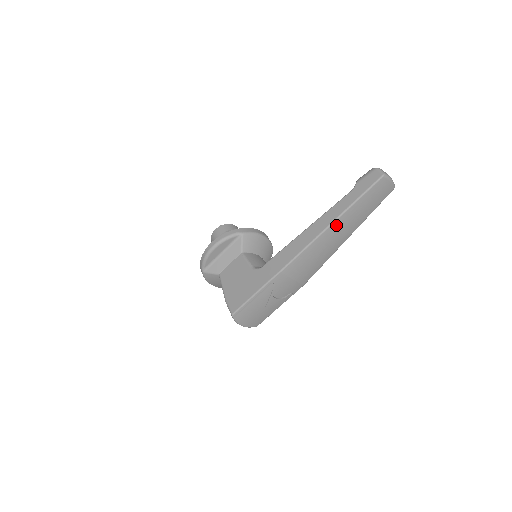
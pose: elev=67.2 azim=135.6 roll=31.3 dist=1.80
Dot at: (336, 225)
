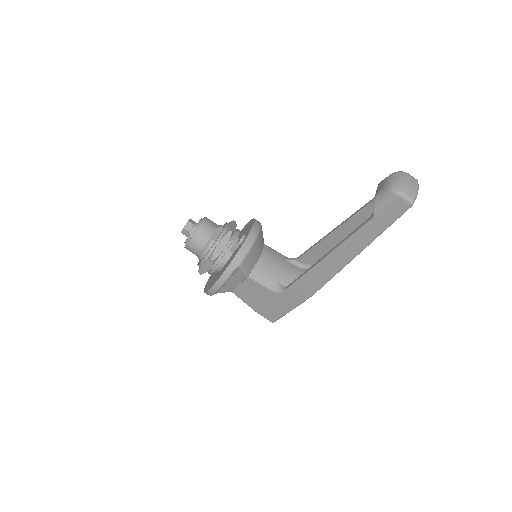
Dot at: occluded
